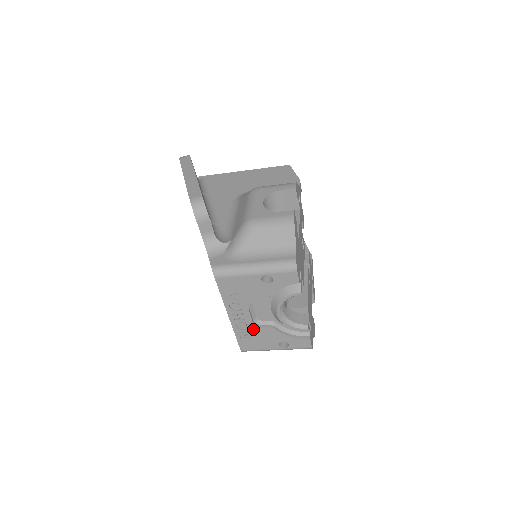
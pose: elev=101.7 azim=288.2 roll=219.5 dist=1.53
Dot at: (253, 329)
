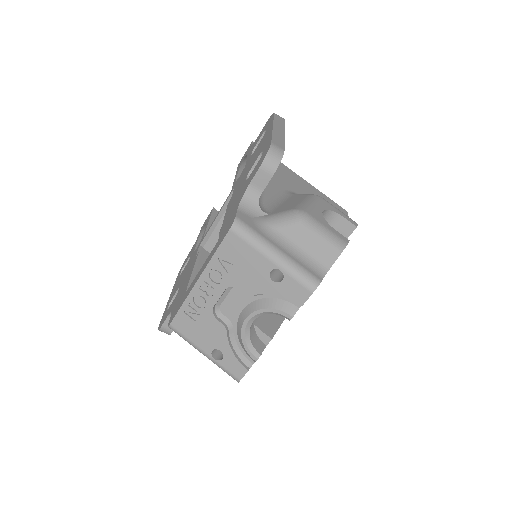
Dot at: (206, 313)
